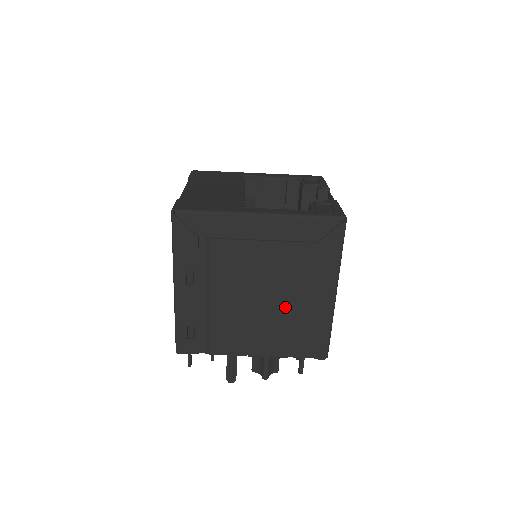
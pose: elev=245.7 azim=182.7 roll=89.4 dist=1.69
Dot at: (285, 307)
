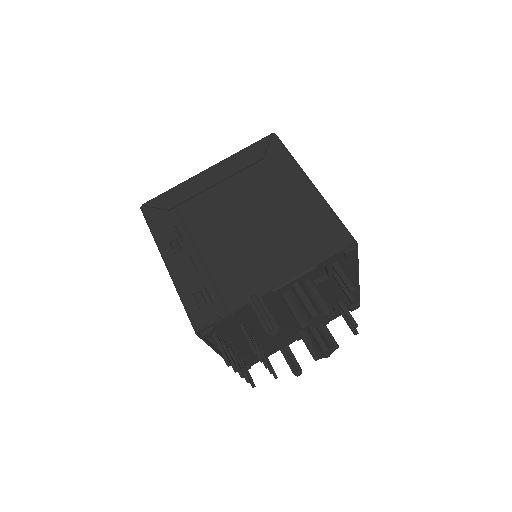
Dot at: (275, 220)
